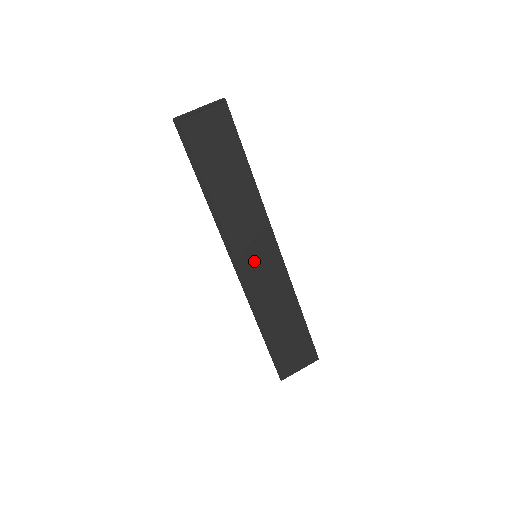
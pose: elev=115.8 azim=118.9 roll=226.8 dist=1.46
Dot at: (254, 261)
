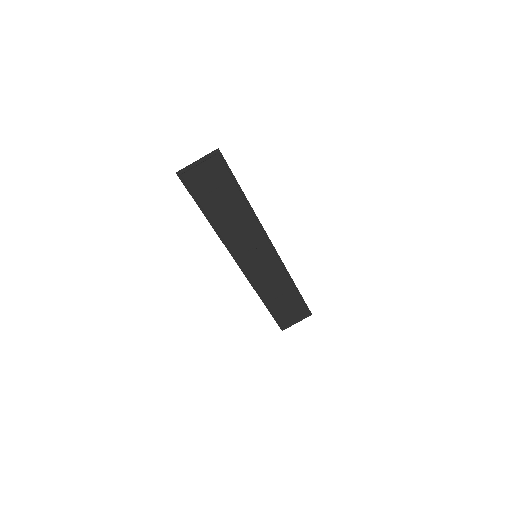
Dot at: (254, 260)
